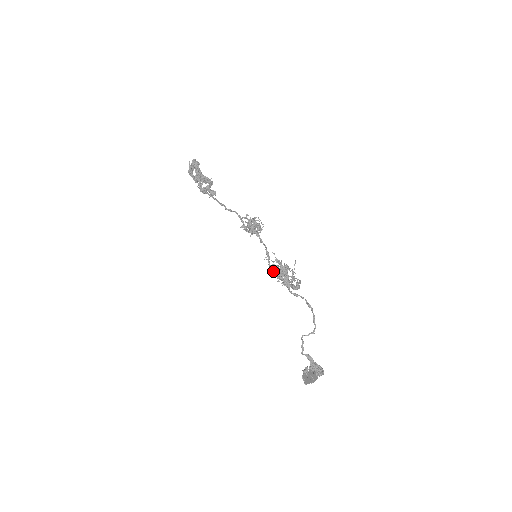
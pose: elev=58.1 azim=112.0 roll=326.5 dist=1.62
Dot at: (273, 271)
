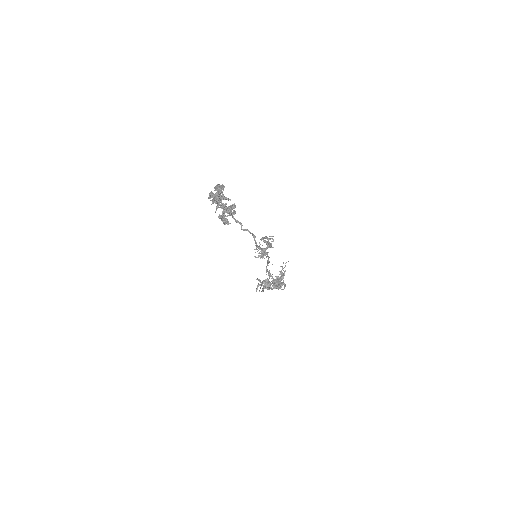
Dot at: (268, 272)
